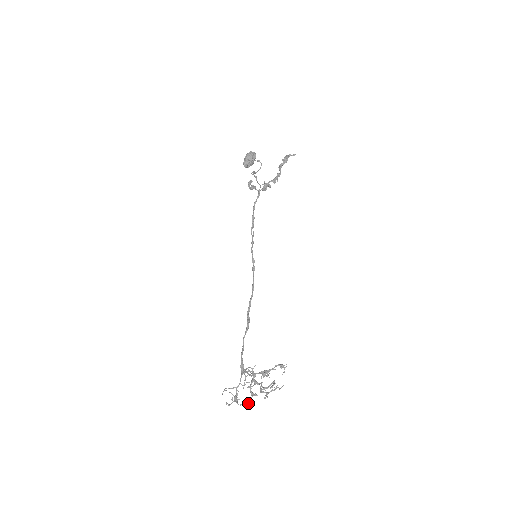
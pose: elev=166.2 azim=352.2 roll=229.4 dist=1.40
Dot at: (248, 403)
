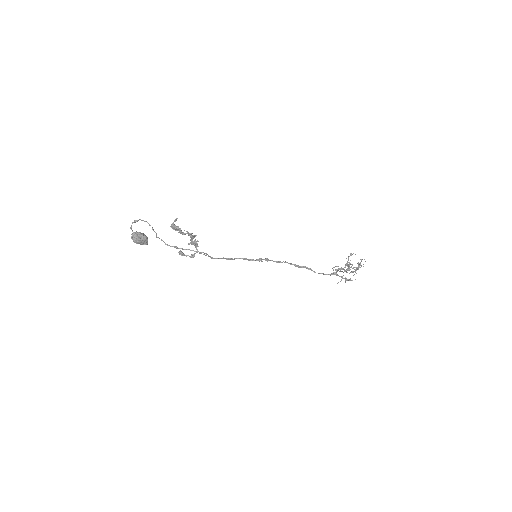
Dot at: occluded
